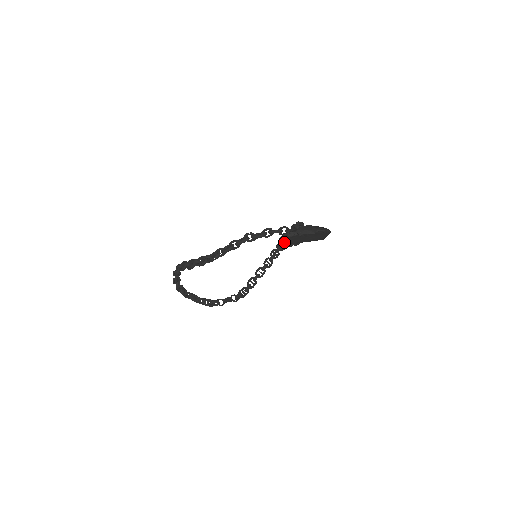
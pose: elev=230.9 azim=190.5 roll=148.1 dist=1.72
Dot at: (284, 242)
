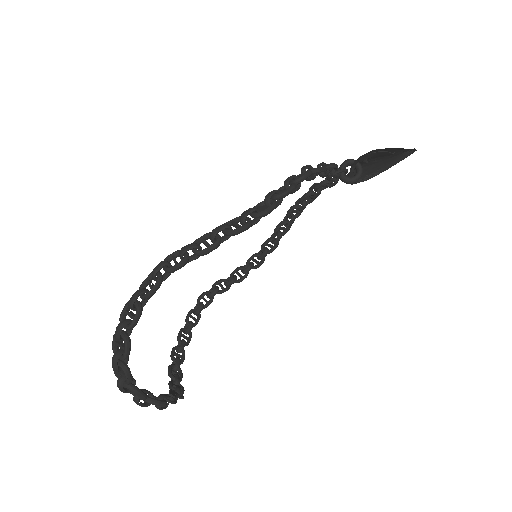
Dot at: occluded
